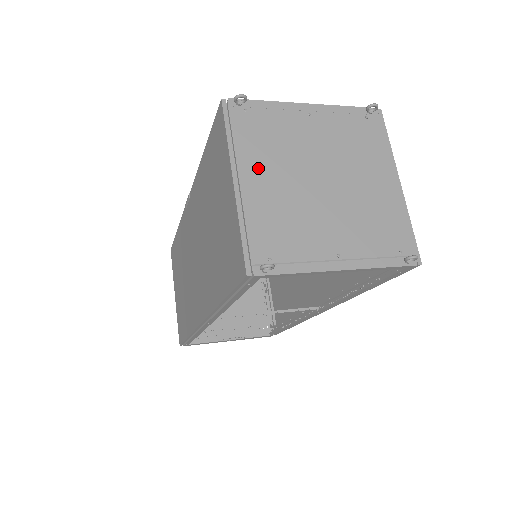
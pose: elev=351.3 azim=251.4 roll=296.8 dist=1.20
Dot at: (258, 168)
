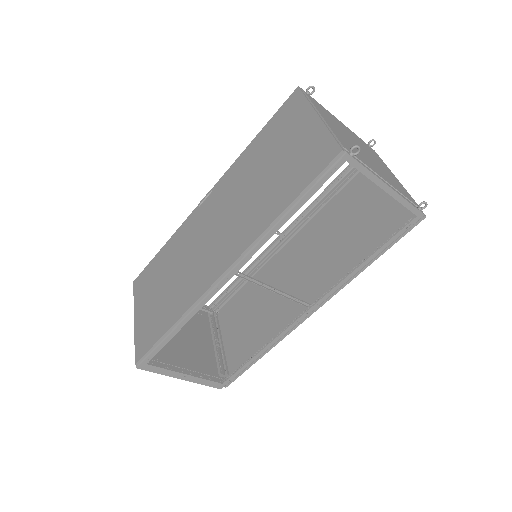
Dot at: (328, 119)
